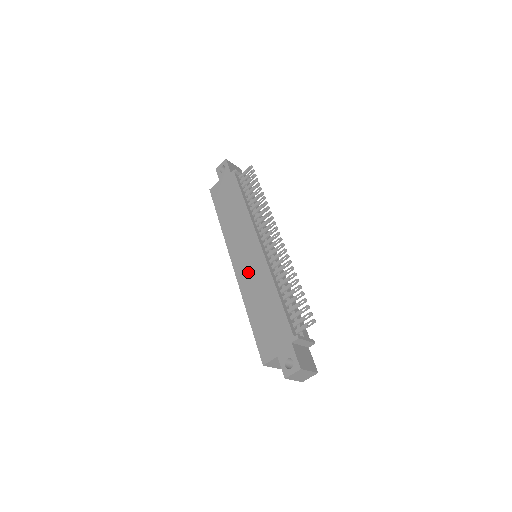
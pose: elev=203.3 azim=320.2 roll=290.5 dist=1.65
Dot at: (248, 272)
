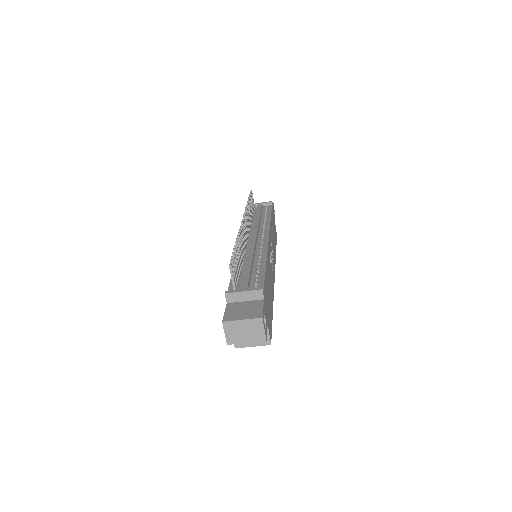
Dot at: occluded
